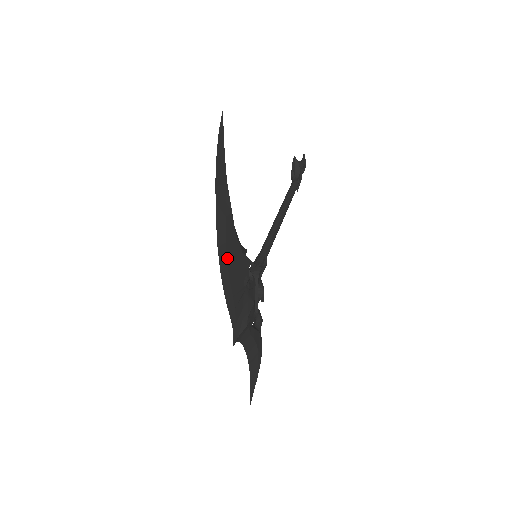
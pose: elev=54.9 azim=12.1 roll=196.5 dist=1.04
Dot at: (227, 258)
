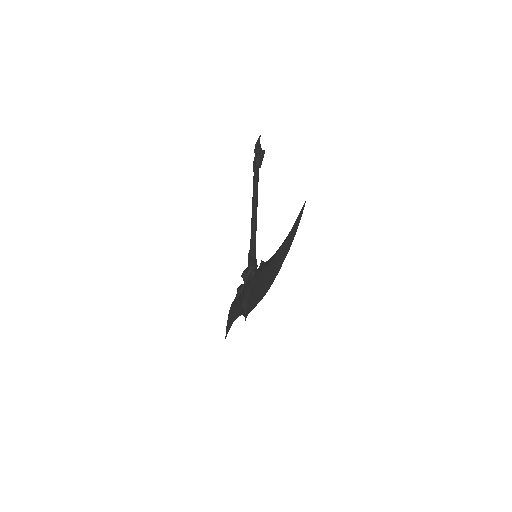
Dot at: occluded
